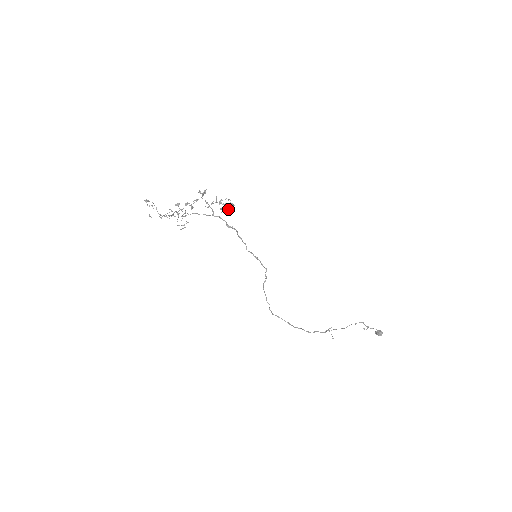
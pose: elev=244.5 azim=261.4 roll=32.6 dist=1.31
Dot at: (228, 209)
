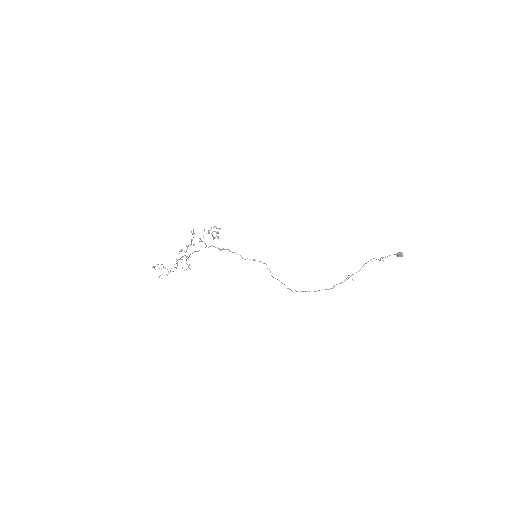
Dot at: (216, 235)
